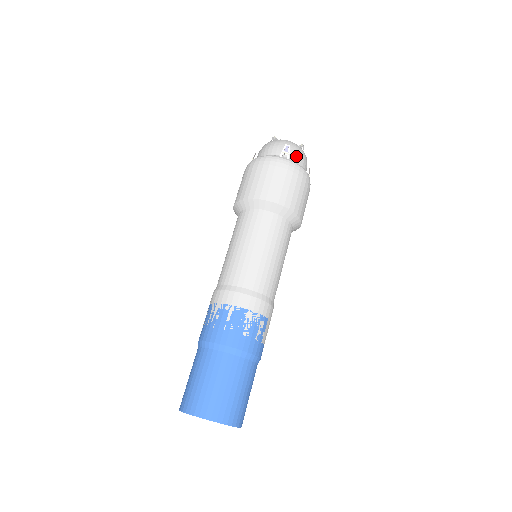
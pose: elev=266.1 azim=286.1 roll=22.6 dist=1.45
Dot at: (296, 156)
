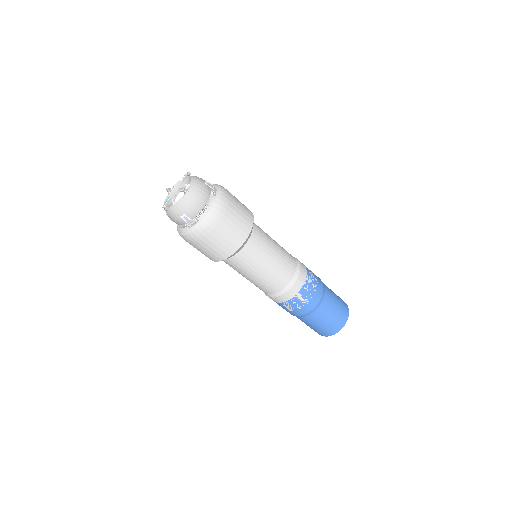
Dot at: (195, 210)
